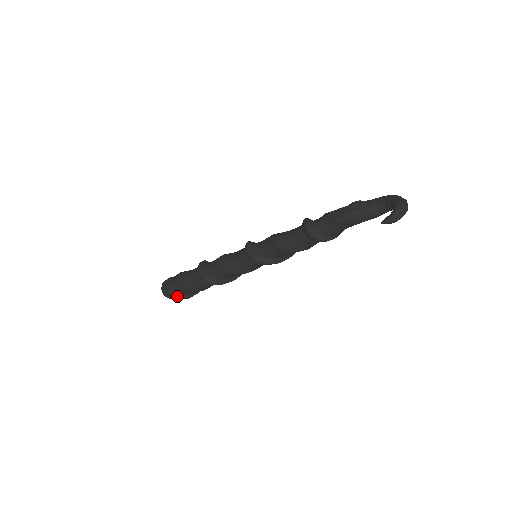
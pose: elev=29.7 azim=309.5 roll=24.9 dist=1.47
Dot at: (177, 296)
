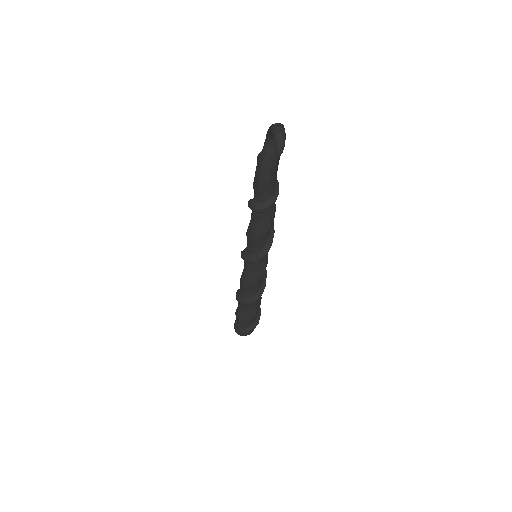
Dot at: (249, 329)
